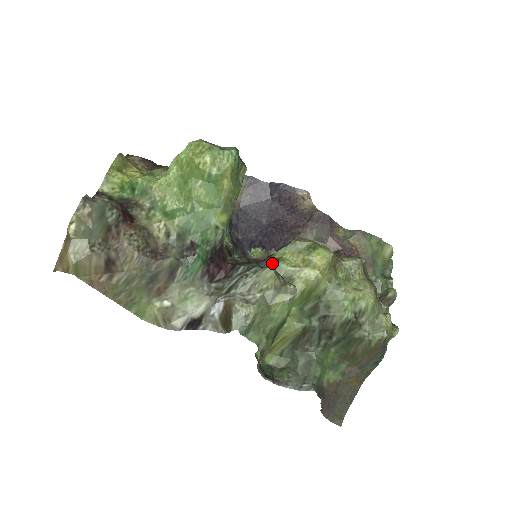
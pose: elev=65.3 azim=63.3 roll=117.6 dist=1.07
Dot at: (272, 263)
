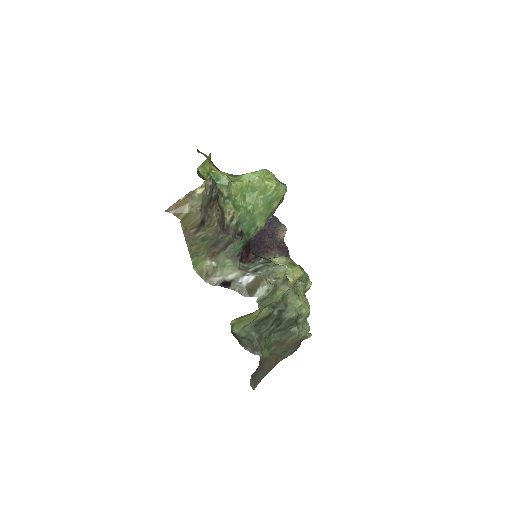
Dot at: occluded
